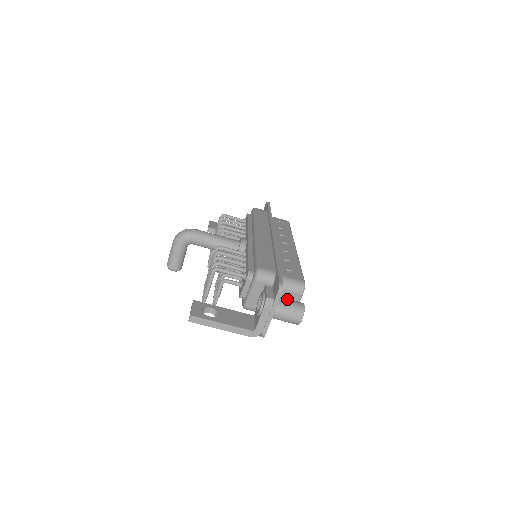
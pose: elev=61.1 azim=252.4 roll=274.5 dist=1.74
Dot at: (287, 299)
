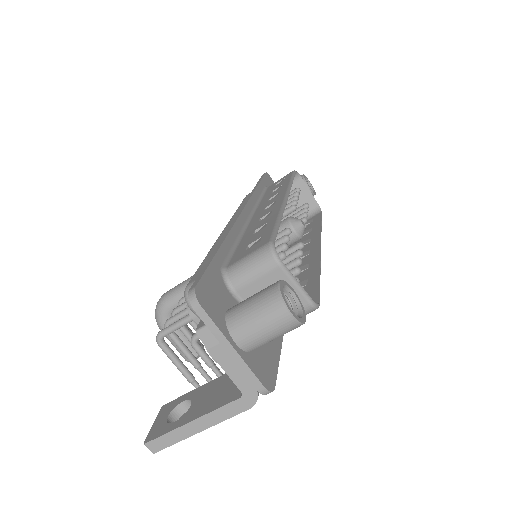
Dot at: (246, 299)
